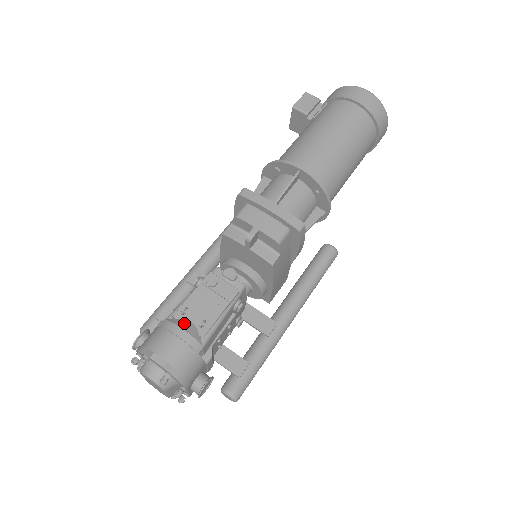
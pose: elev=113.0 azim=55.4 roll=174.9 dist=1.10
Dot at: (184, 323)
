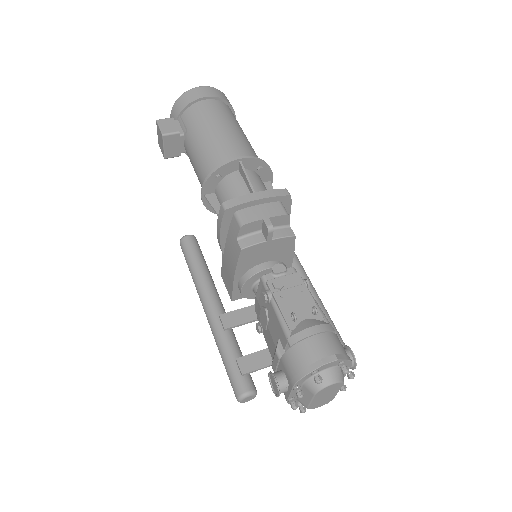
Dot at: (304, 324)
